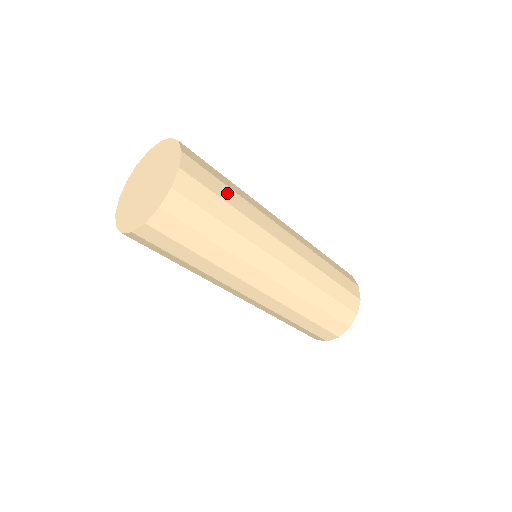
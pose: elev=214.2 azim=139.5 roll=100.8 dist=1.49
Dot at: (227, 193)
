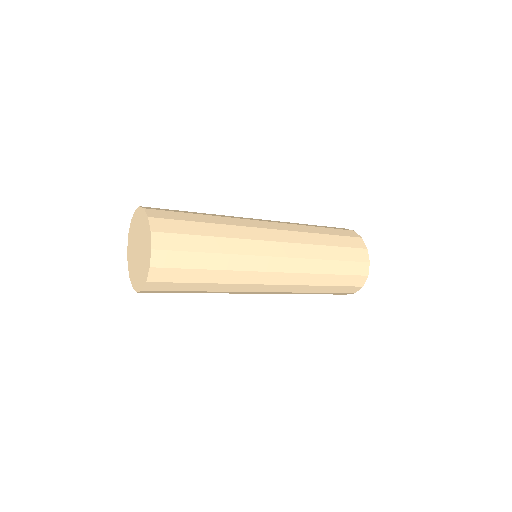
Dot at: (196, 217)
